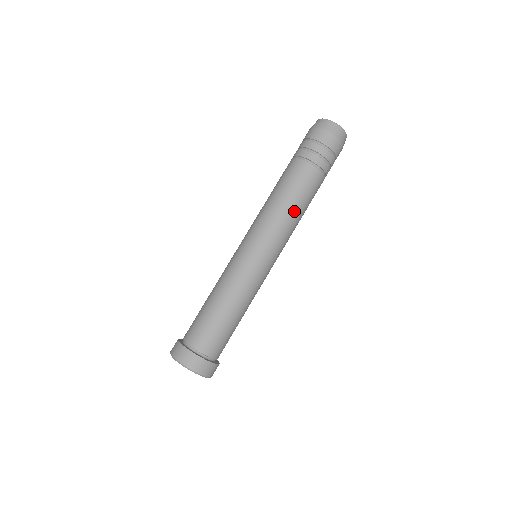
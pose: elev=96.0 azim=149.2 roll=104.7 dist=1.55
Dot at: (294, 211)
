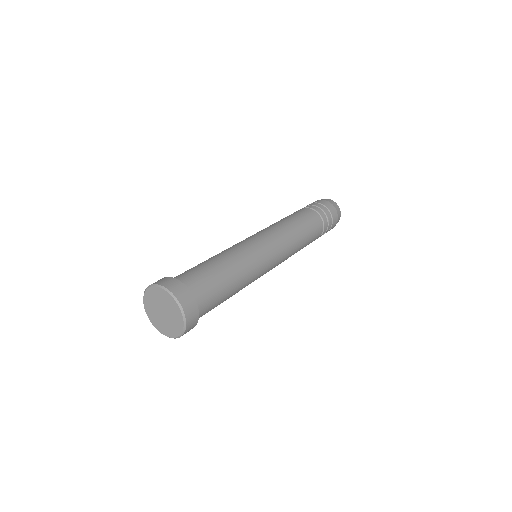
Dot at: (295, 226)
